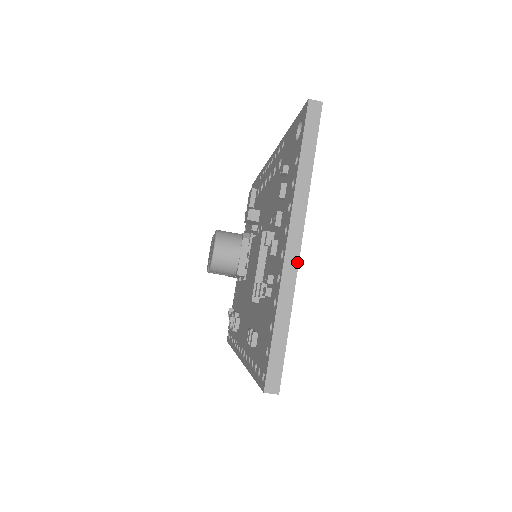
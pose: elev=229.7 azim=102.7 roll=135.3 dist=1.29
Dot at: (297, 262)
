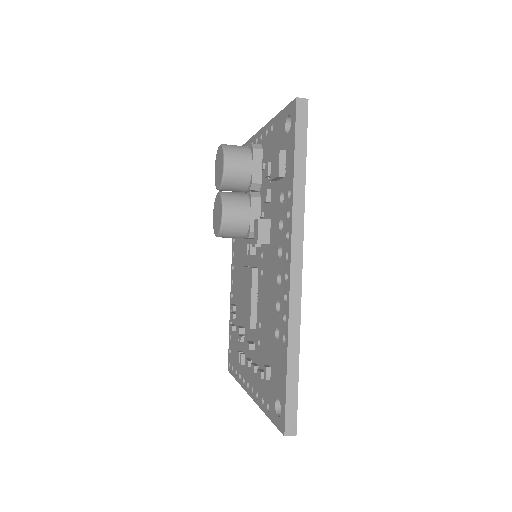
Dot at: occluded
